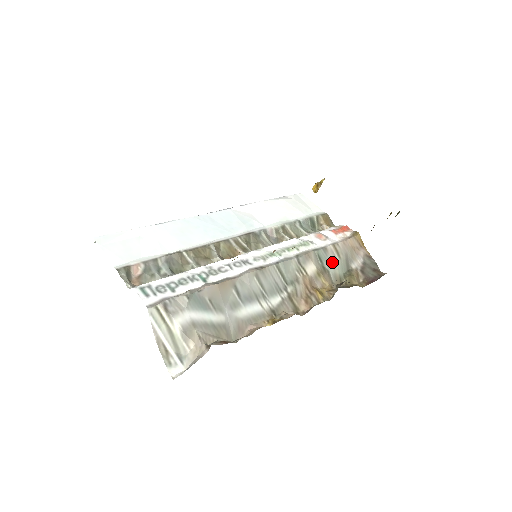
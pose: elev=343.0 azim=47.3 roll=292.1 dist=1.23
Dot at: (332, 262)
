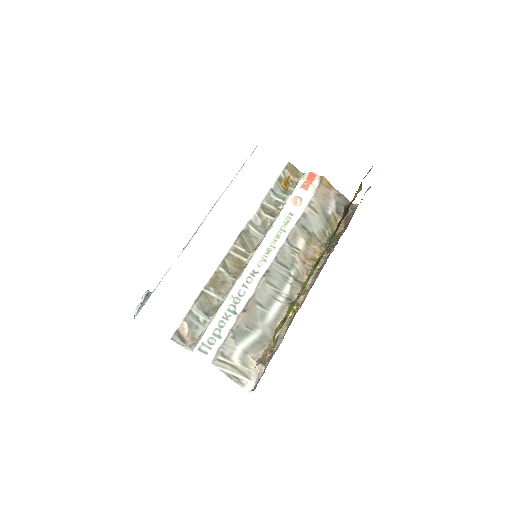
Dot at: (313, 222)
